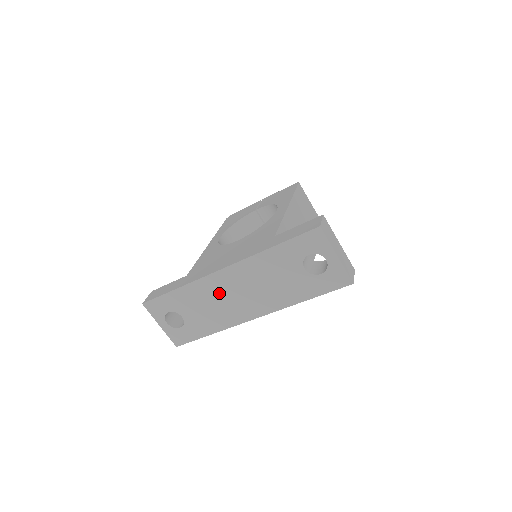
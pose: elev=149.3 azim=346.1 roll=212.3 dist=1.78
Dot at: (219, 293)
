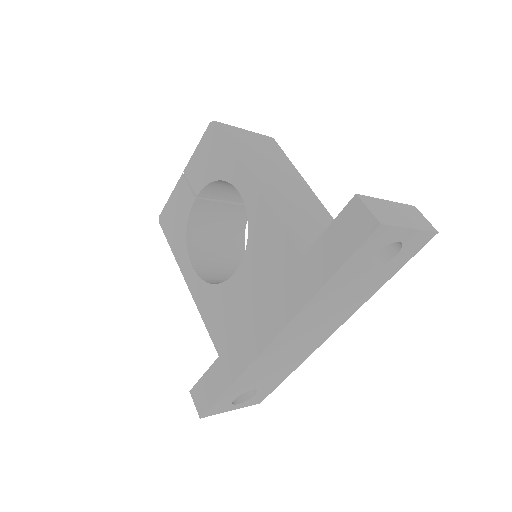
Dot at: (282, 352)
